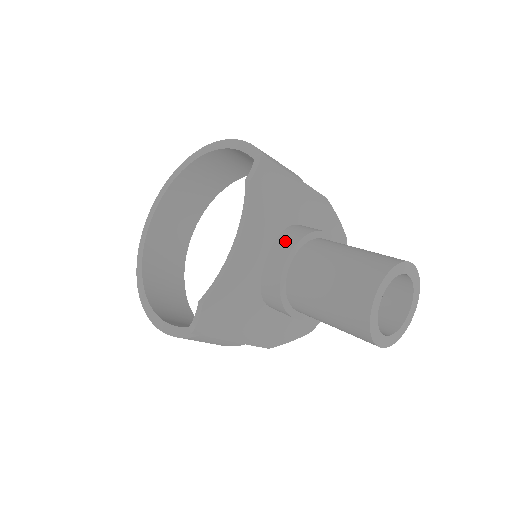
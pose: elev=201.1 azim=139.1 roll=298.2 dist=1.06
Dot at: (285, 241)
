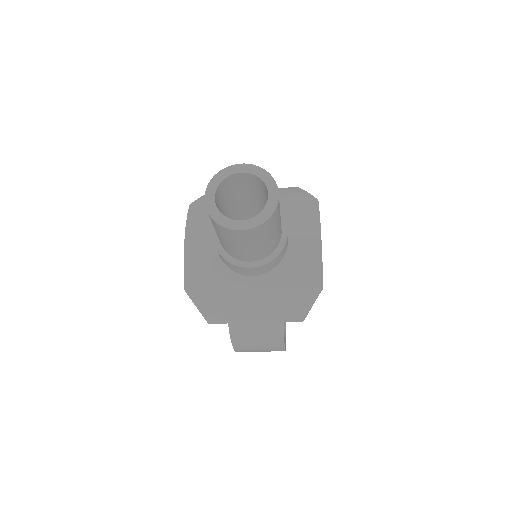
Dot at: occluded
